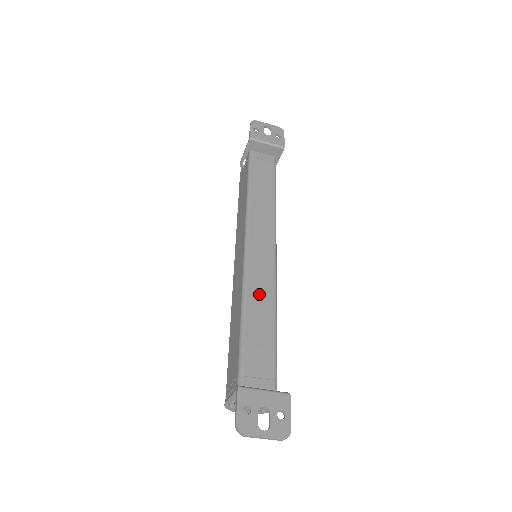
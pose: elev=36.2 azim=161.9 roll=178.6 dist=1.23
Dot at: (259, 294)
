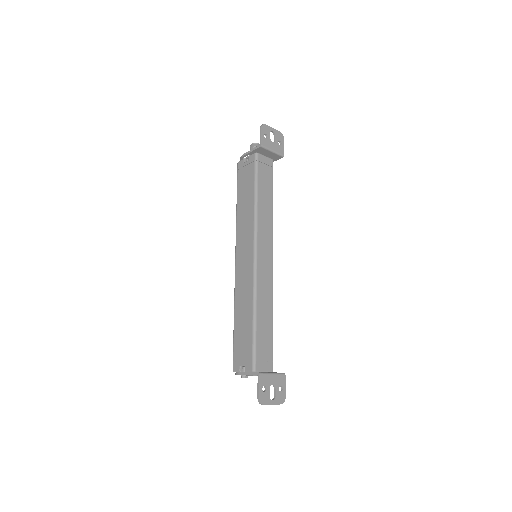
Dot at: (264, 296)
